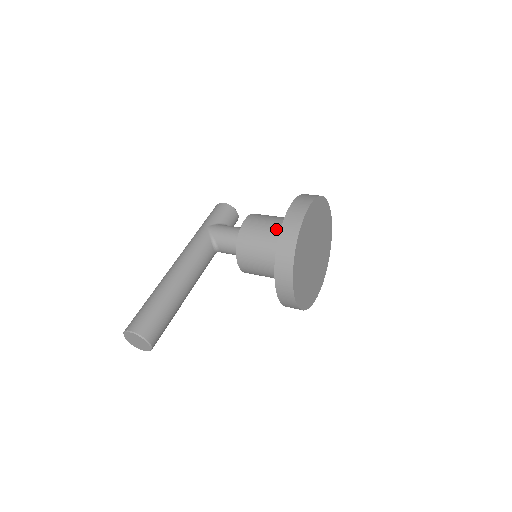
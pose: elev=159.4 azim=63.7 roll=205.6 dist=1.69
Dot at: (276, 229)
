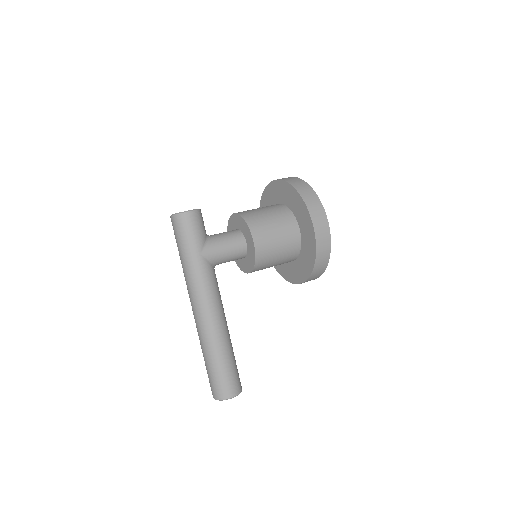
Dot at: (288, 239)
